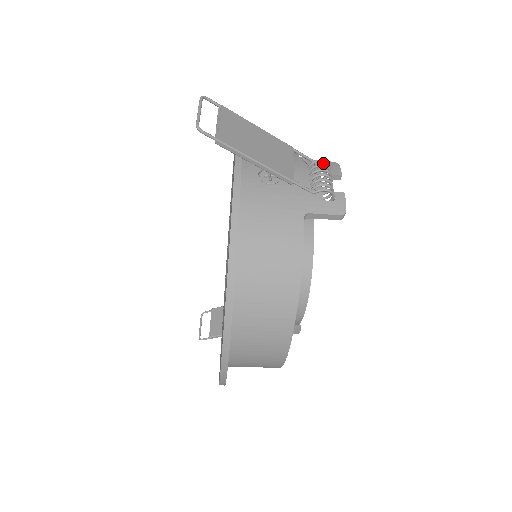
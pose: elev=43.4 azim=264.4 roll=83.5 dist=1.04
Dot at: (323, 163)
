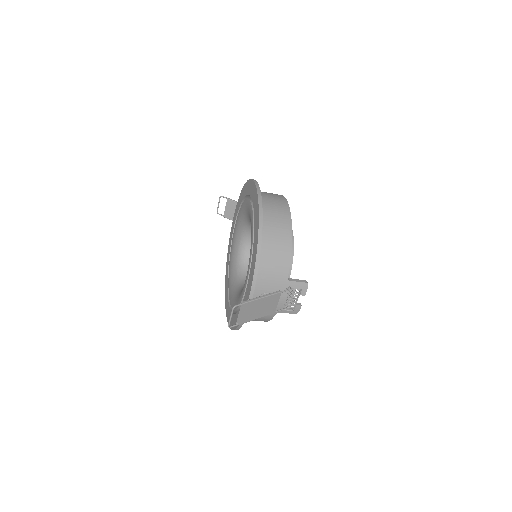
Dot at: (299, 285)
